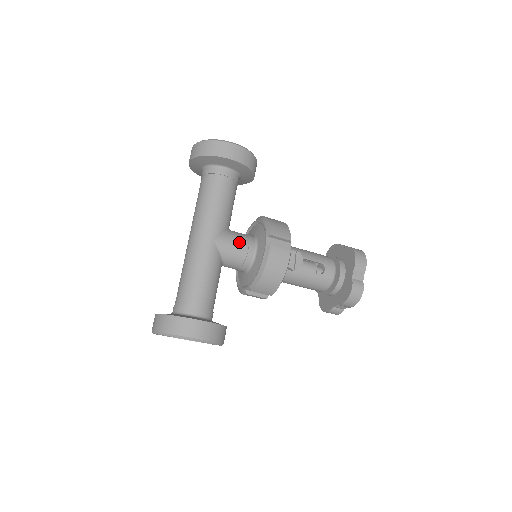
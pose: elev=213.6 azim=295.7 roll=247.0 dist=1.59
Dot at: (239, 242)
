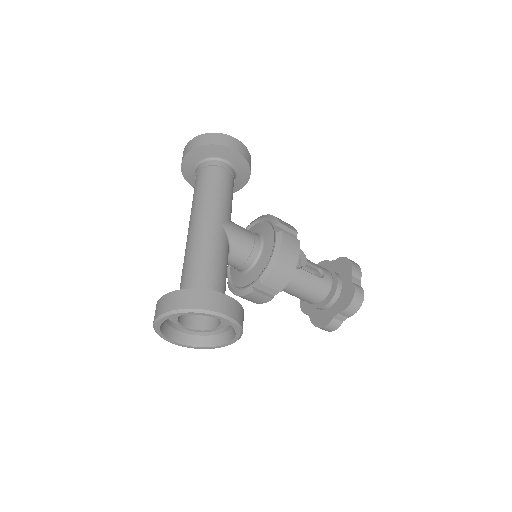
Dot at: (245, 232)
